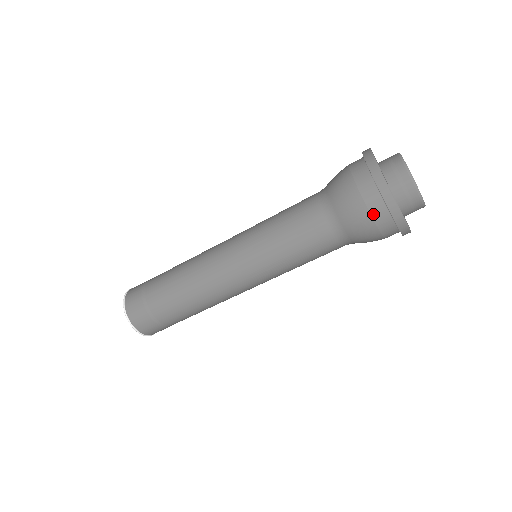
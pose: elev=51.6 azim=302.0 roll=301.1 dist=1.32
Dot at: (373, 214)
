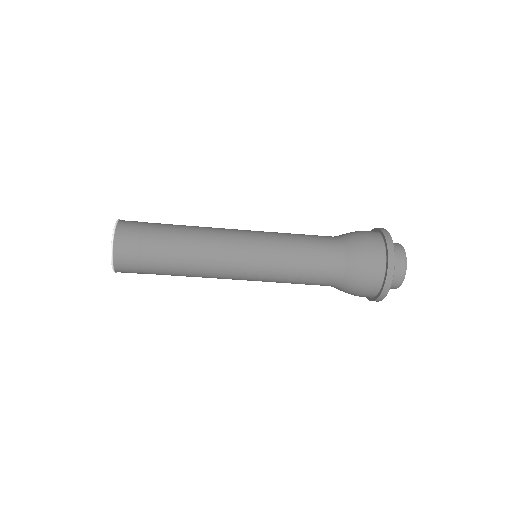
Dot at: (373, 277)
